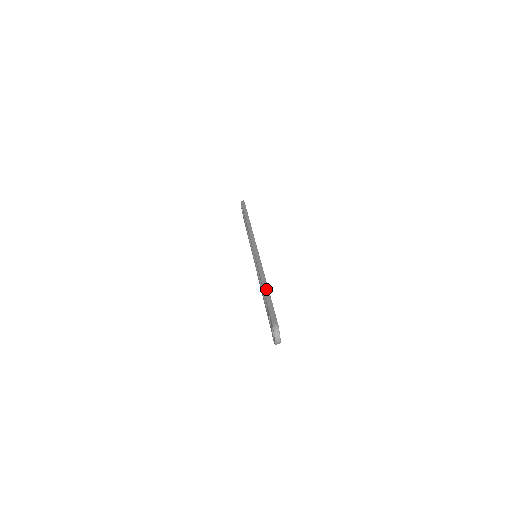
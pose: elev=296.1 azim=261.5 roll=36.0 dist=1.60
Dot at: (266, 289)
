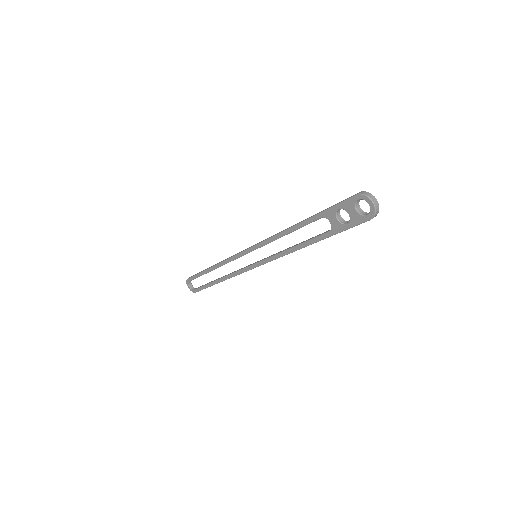
Dot at: (307, 218)
